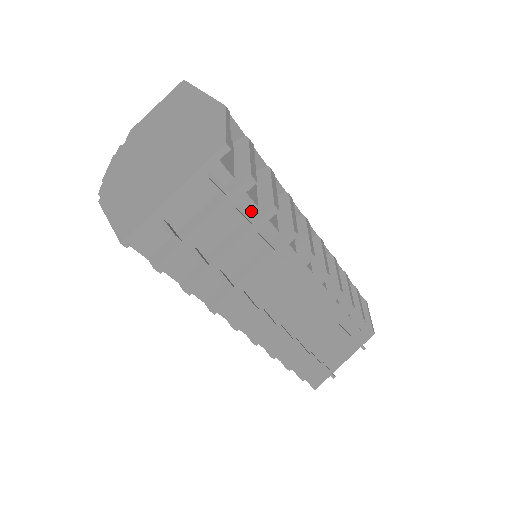
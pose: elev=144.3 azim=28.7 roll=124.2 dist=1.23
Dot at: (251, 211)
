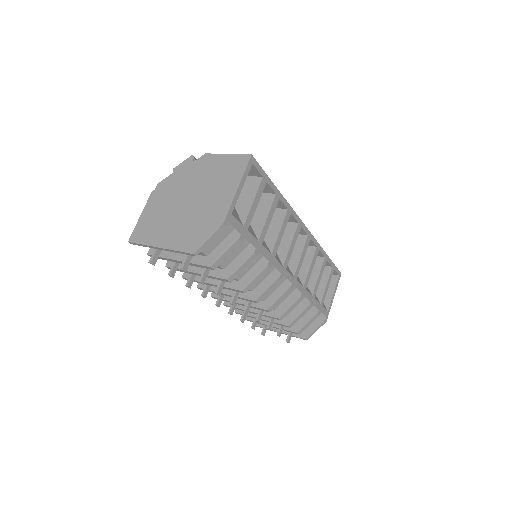
Dot at: (219, 268)
